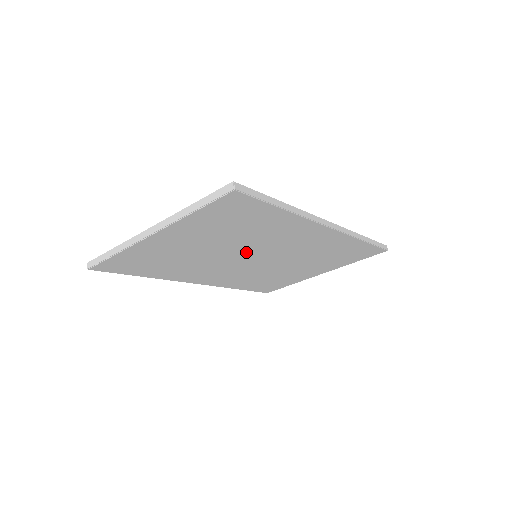
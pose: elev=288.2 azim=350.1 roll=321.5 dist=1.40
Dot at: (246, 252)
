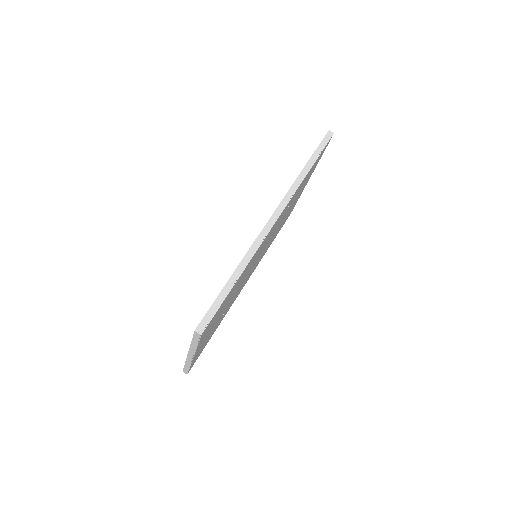
Dot at: (248, 272)
